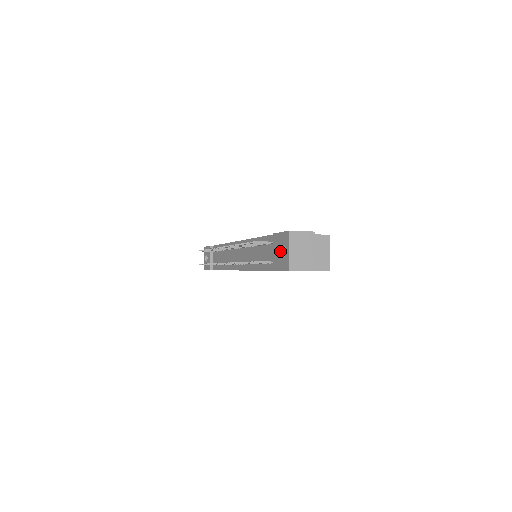
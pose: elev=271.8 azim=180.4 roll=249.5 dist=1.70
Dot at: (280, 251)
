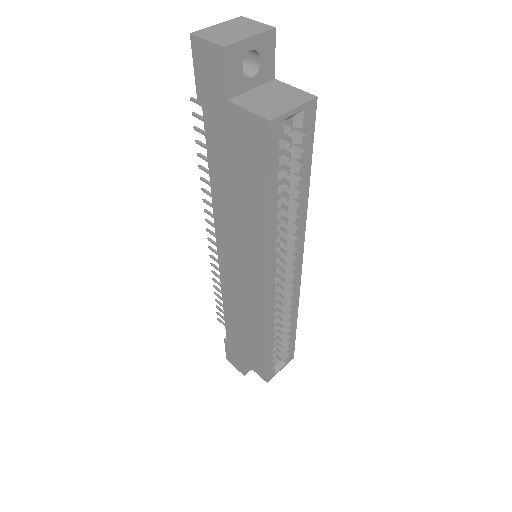
Dot at: occluded
